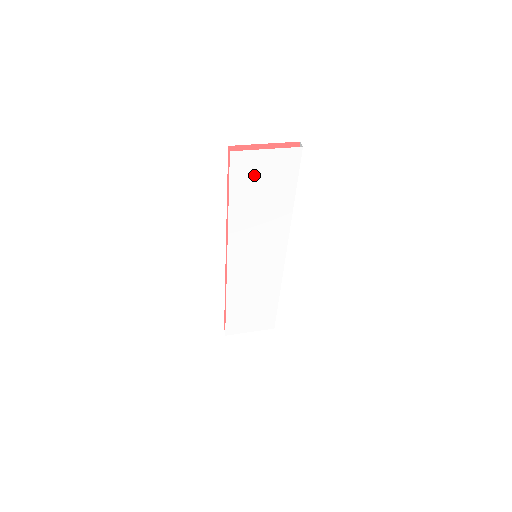
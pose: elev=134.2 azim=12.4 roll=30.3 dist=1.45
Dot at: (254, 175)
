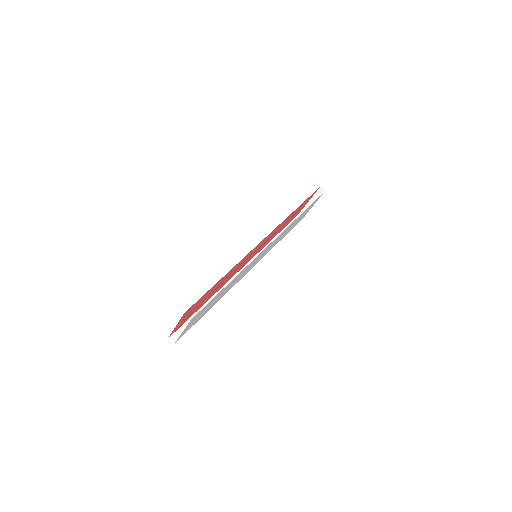
Dot at: (196, 320)
